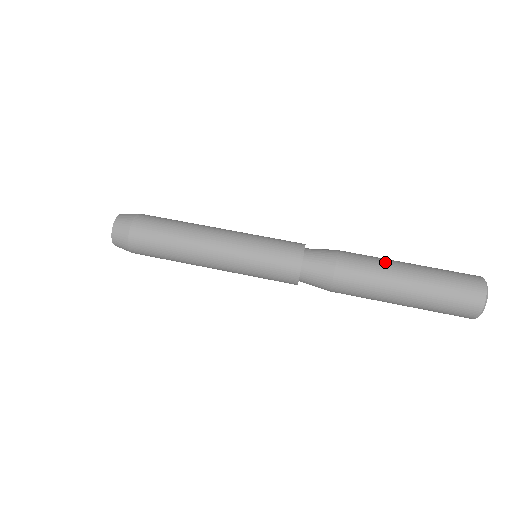
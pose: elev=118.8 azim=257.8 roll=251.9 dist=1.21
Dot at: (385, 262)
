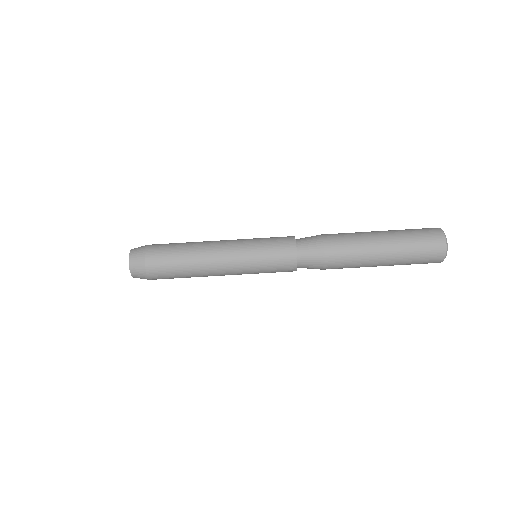
Dot at: (365, 253)
